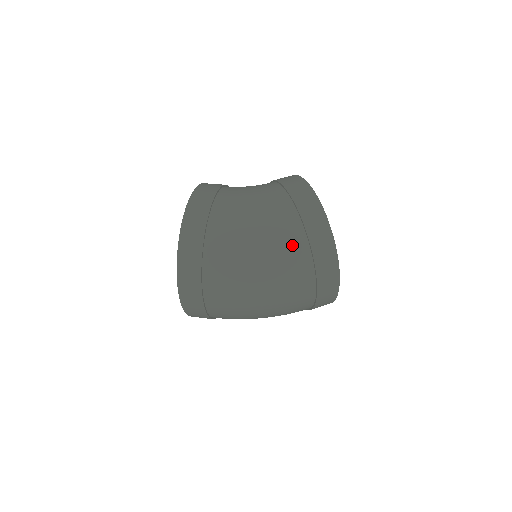
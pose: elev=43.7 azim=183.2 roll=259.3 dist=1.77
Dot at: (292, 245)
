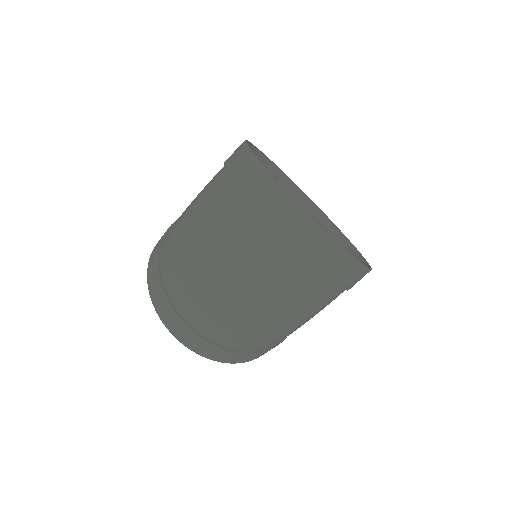
Dot at: (218, 197)
